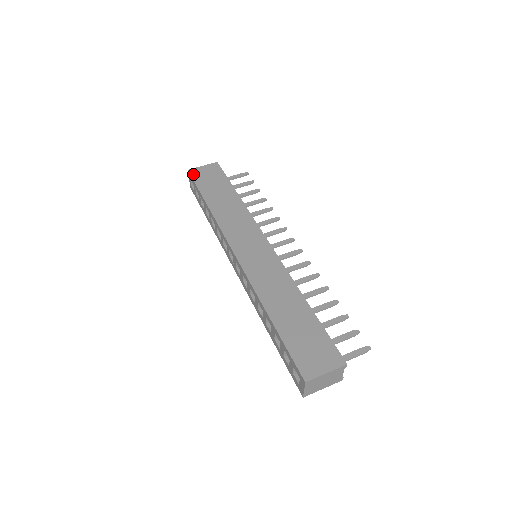
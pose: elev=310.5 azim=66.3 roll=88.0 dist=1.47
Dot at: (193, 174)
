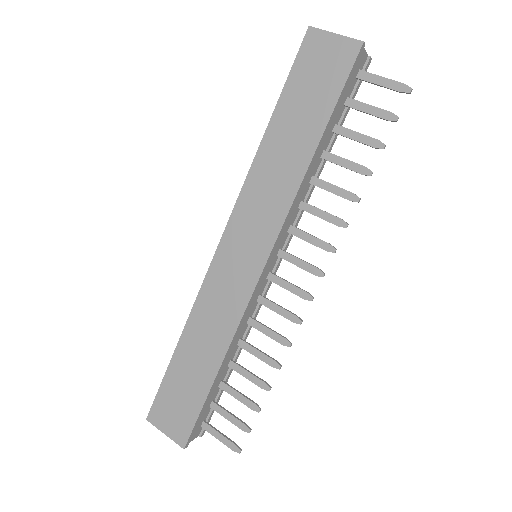
Dot at: (306, 44)
